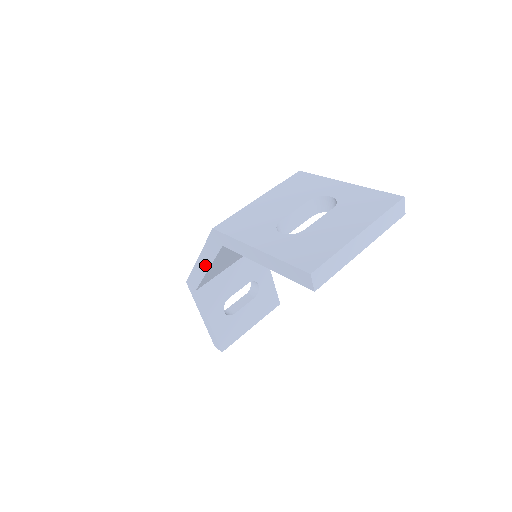
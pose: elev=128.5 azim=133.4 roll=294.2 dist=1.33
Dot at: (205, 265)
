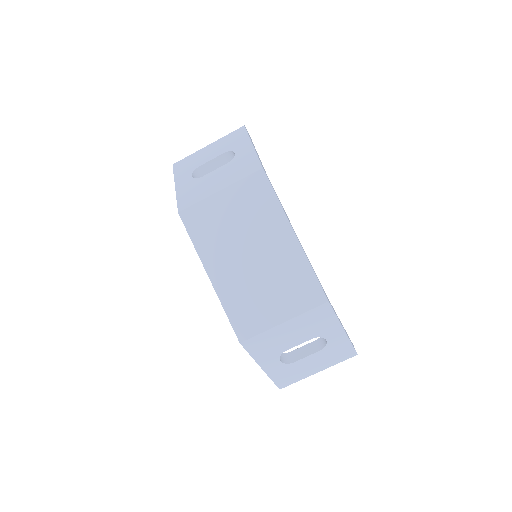
Dot at: occluded
